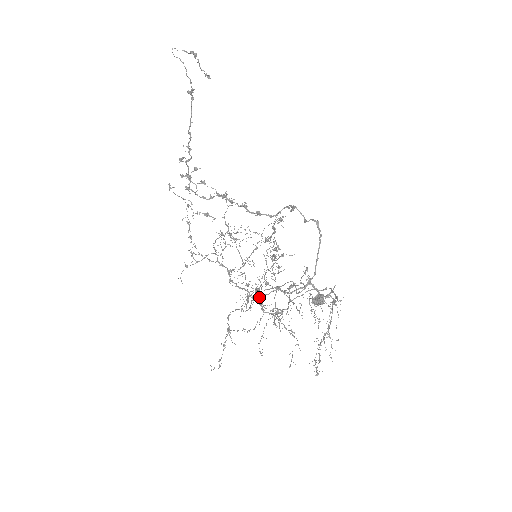
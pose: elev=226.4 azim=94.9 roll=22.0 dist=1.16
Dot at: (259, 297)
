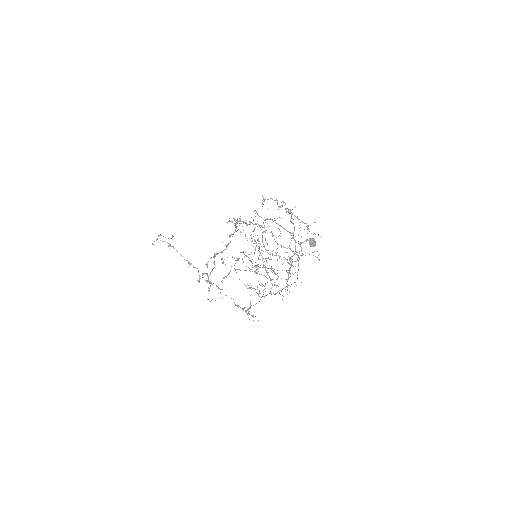
Dot at: (288, 276)
